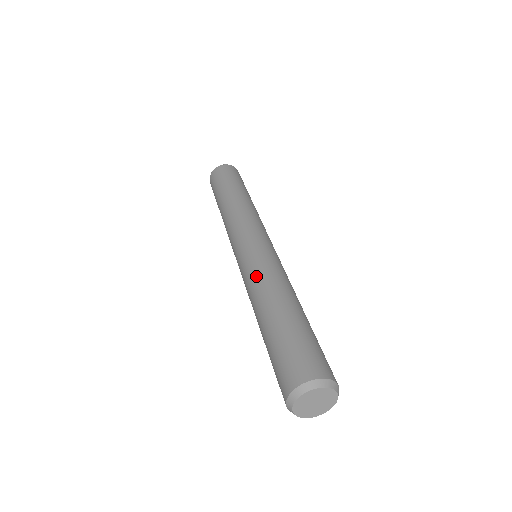
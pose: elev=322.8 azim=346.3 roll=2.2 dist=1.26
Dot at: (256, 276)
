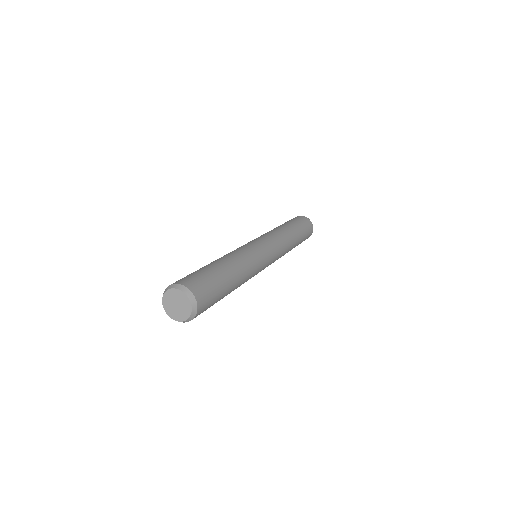
Dot at: (240, 251)
